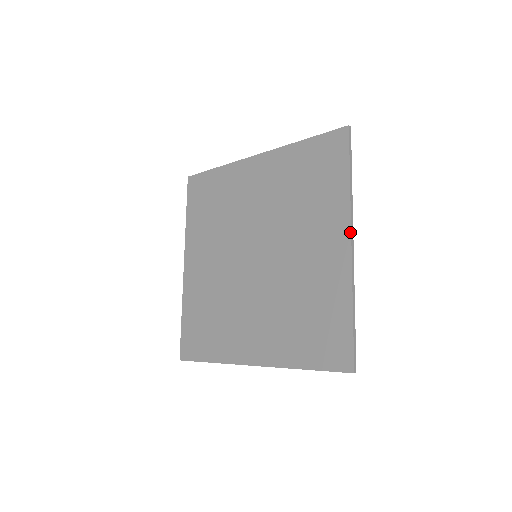
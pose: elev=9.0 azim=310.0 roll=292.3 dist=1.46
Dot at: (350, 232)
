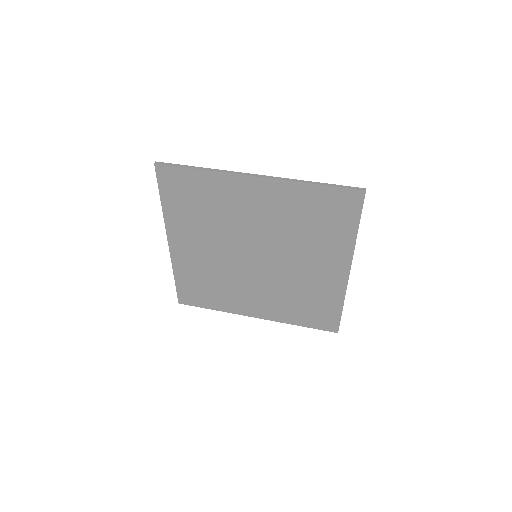
Dot at: (350, 266)
